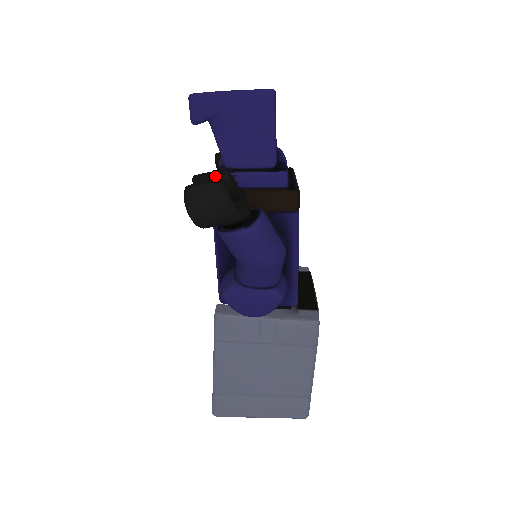
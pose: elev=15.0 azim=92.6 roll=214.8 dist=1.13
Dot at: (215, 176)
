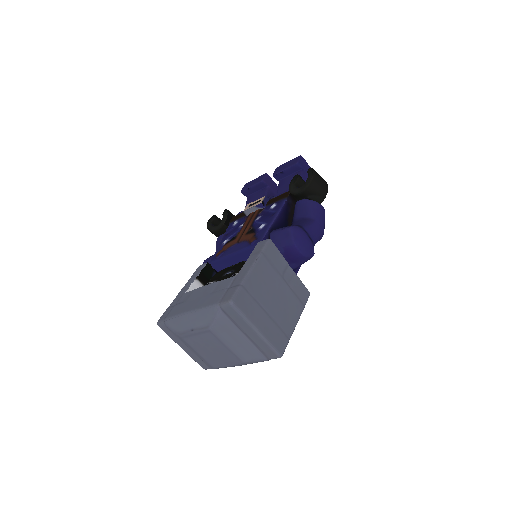
Dot at: occluded
